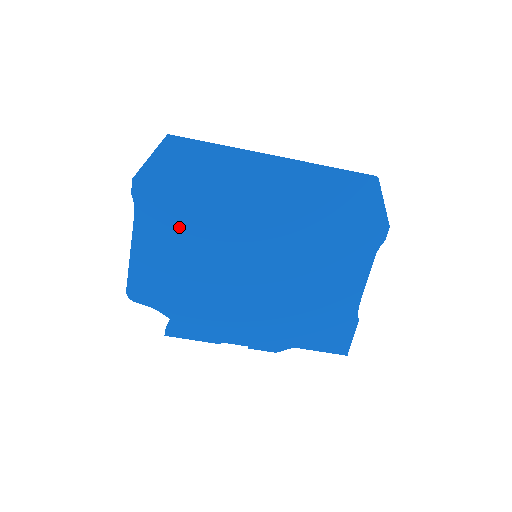
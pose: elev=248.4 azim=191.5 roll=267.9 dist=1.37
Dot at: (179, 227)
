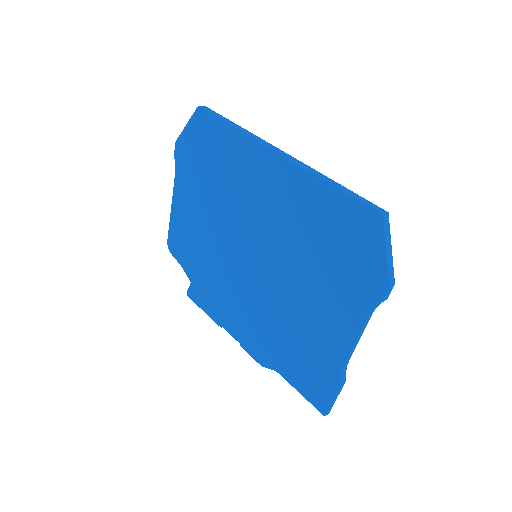
Dot at: (201, 199)
